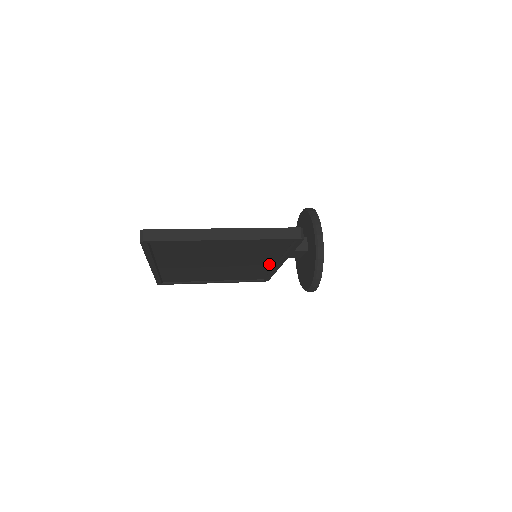
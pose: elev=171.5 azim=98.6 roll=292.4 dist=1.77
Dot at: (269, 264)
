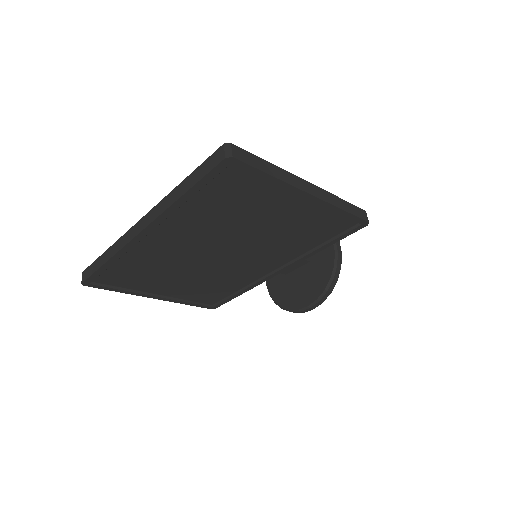
Dot at: (263, 271)
